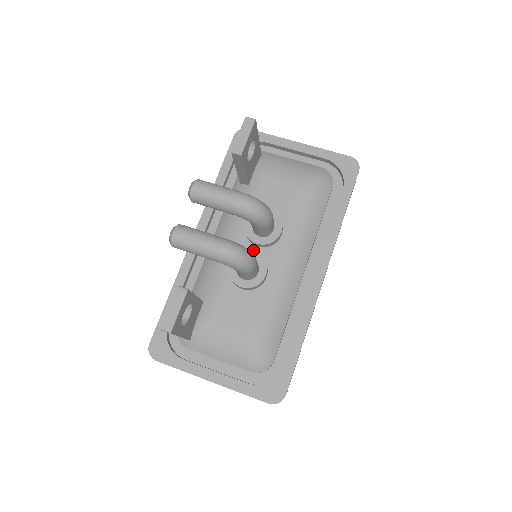
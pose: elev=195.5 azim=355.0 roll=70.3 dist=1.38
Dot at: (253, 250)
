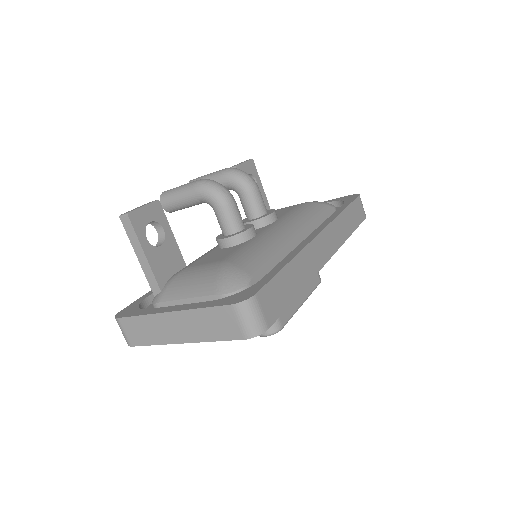
Dot at: occluded
